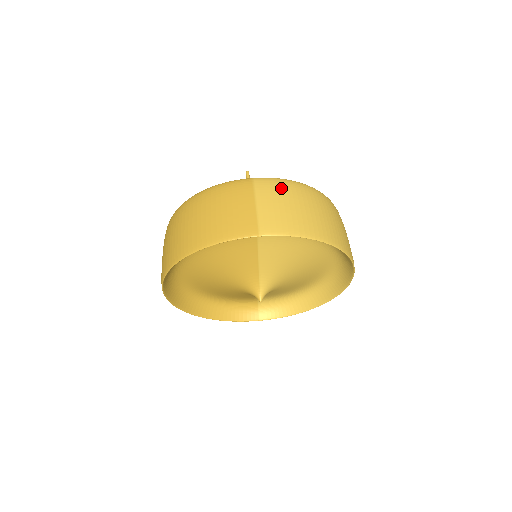
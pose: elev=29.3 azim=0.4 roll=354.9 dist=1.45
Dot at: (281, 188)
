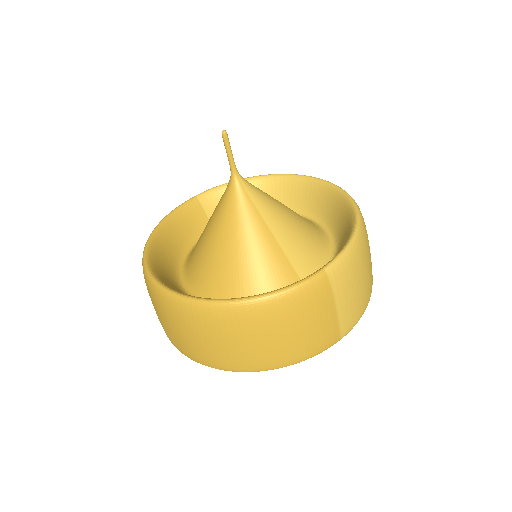
Dot at: (353, 270)
